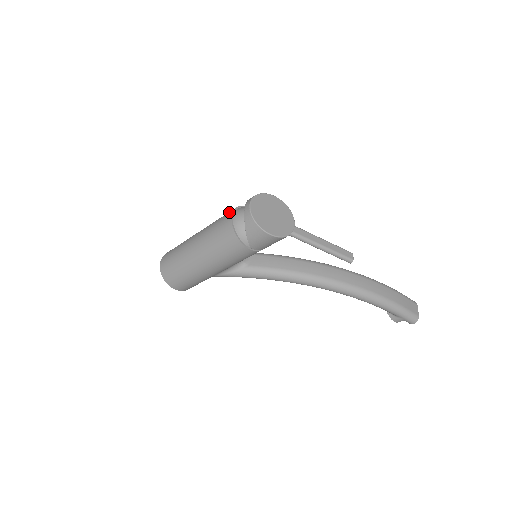
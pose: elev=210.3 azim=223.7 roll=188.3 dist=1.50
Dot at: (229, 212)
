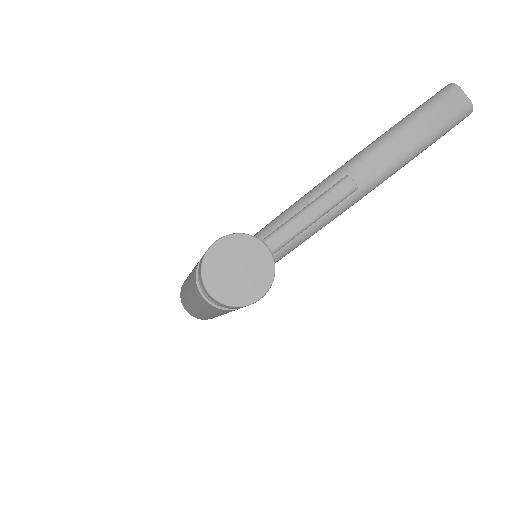
Dot at: (195, 287)
